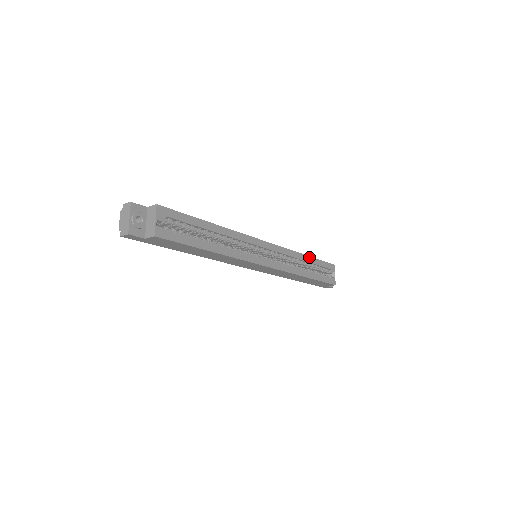
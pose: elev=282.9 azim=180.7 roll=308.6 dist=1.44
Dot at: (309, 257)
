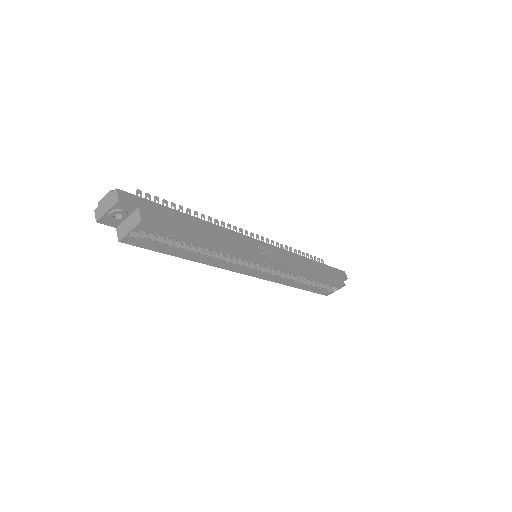
Dot at: (317, 277)
